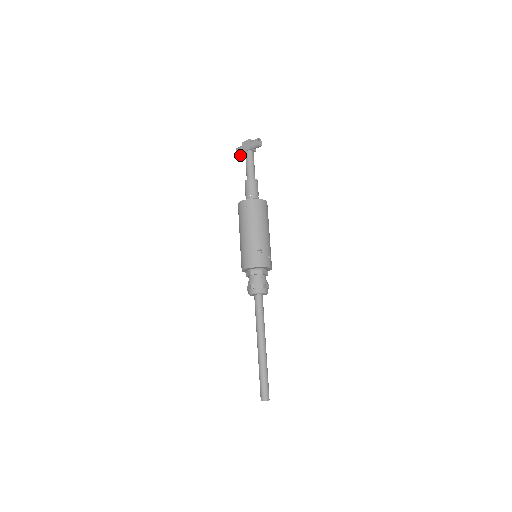
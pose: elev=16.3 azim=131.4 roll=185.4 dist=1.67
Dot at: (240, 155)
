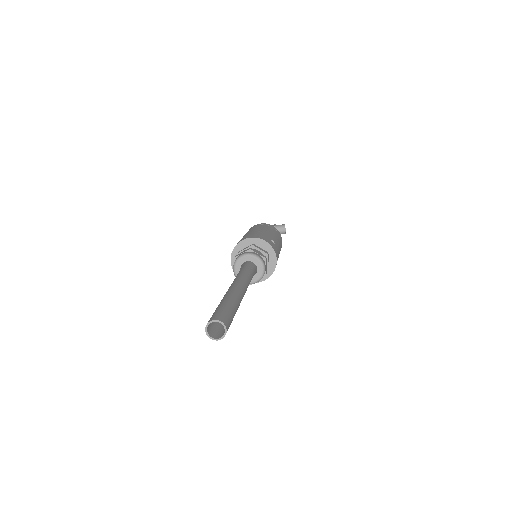
Dot at: occluded
